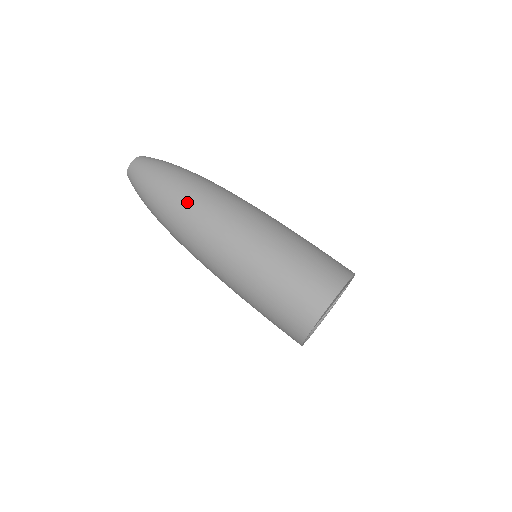
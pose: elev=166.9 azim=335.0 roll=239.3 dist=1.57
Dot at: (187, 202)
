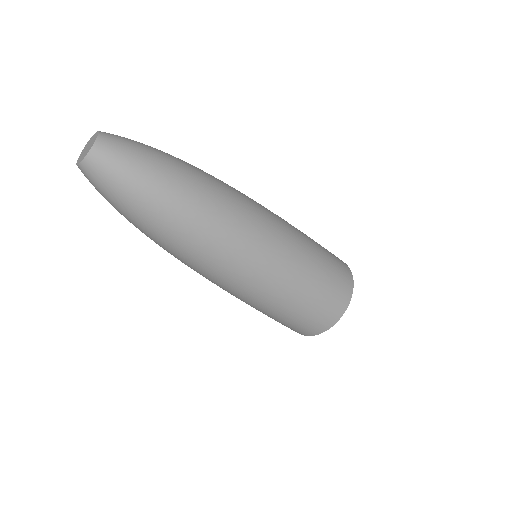
Dot at: (215, 192)
